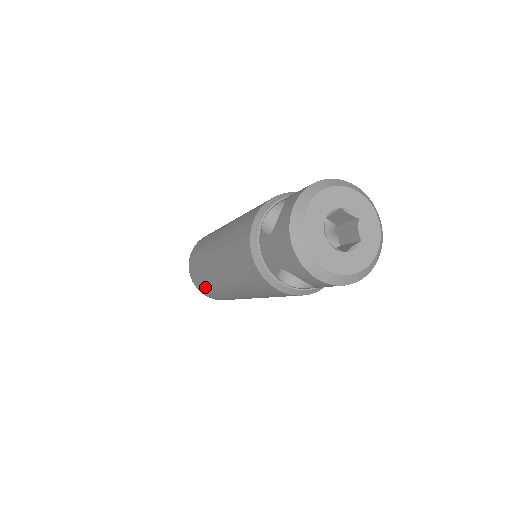
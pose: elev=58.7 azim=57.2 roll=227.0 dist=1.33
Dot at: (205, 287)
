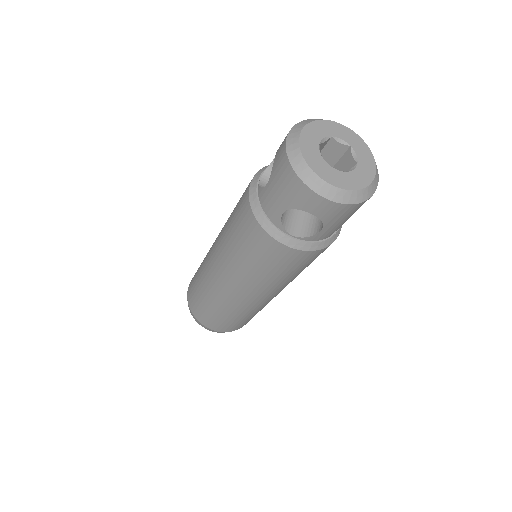
Dot at: (208, 311)
